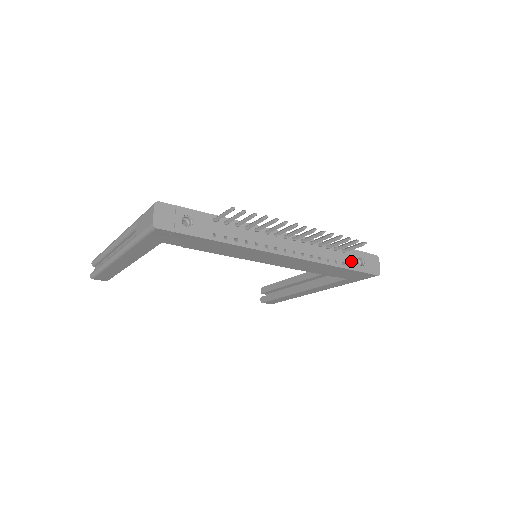
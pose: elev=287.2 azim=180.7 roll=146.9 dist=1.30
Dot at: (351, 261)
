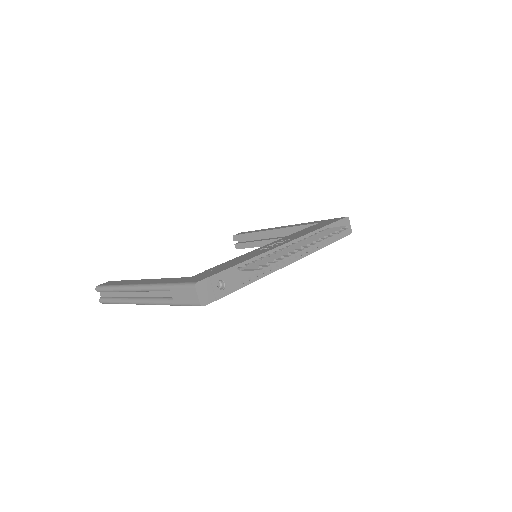
Dot at: occluded
